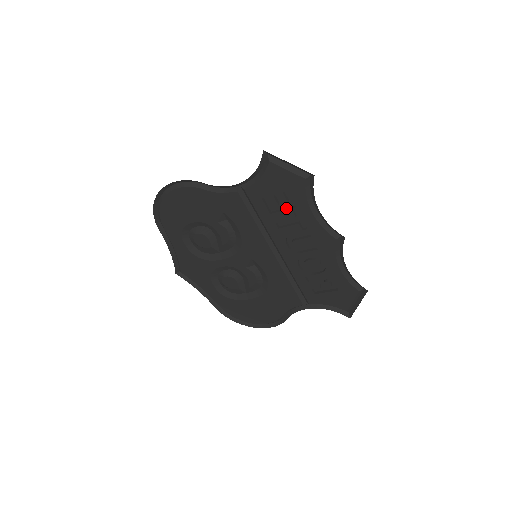
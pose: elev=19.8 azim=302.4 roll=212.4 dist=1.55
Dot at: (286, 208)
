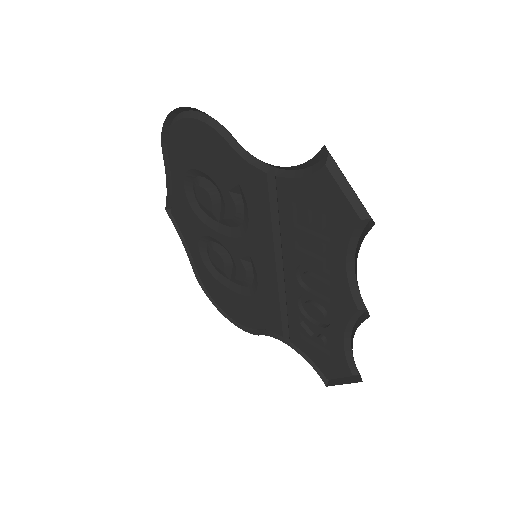
Dot at: (317, 233)
